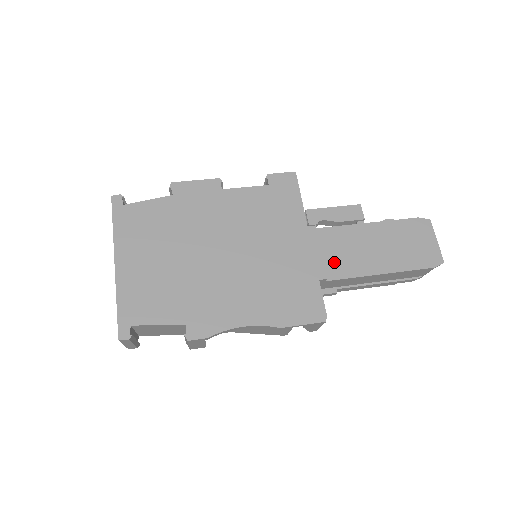
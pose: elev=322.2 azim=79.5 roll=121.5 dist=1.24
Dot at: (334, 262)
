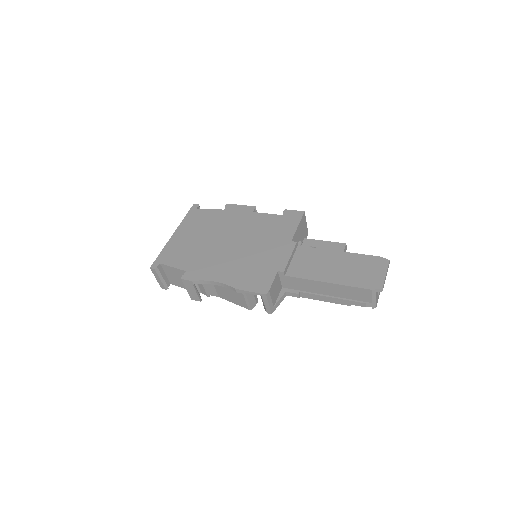
Dot at: (298, 267)
